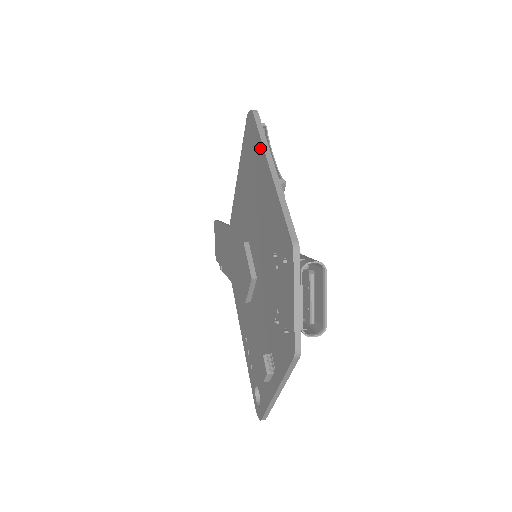
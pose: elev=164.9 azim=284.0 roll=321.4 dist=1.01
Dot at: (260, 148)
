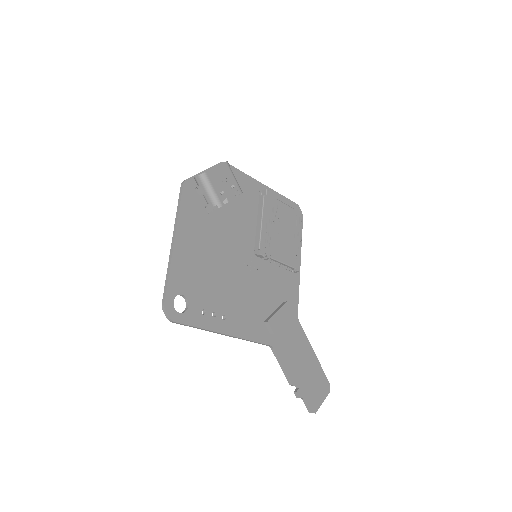
Dot at: occluded
